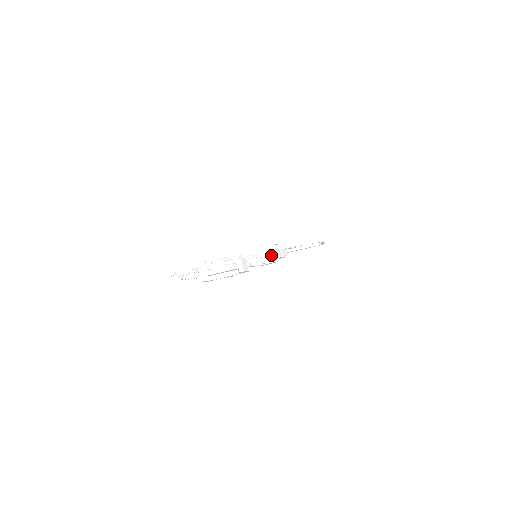
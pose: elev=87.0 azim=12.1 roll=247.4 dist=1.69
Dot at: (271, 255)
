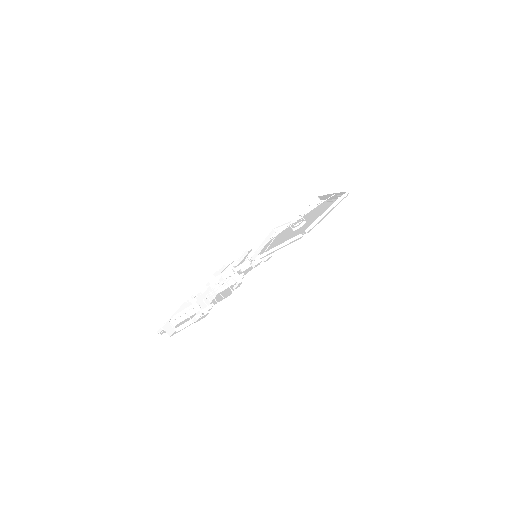
Dot at: (239, 277)
